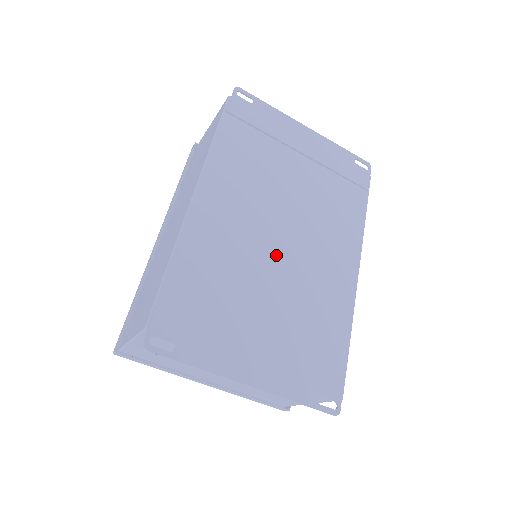
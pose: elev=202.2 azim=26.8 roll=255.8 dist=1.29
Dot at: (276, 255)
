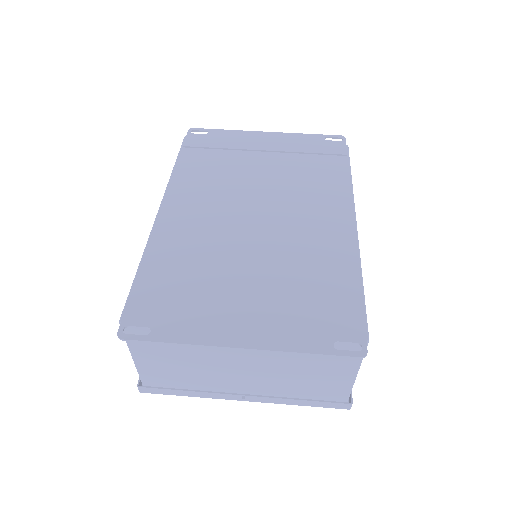
Dot at: (253, 231)
